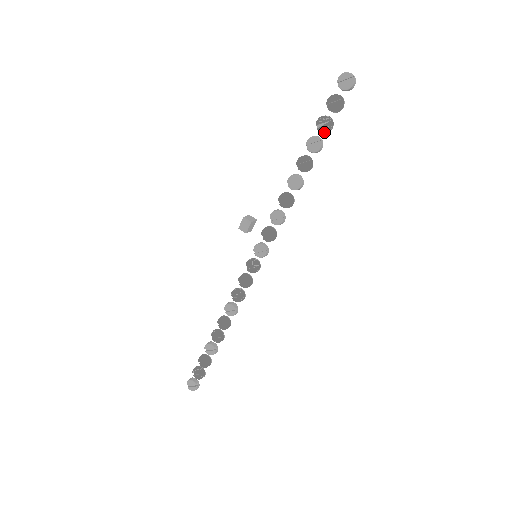
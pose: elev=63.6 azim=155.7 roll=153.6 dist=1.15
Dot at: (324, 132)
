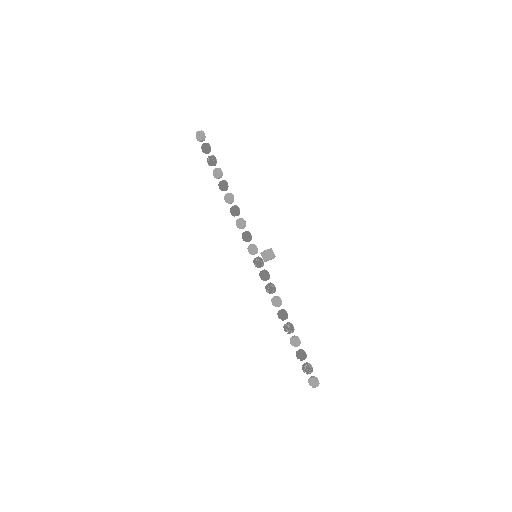
Dot at: (213, 163)
